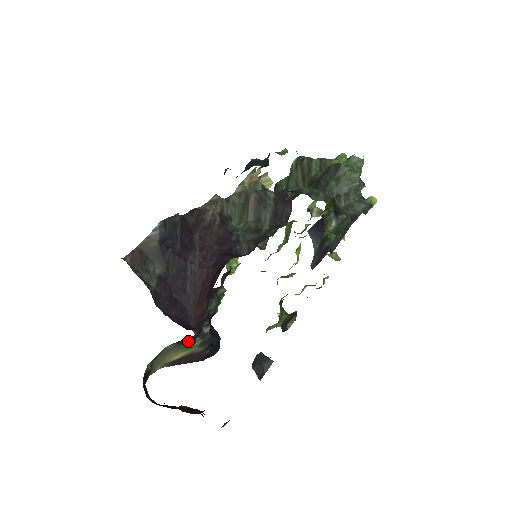
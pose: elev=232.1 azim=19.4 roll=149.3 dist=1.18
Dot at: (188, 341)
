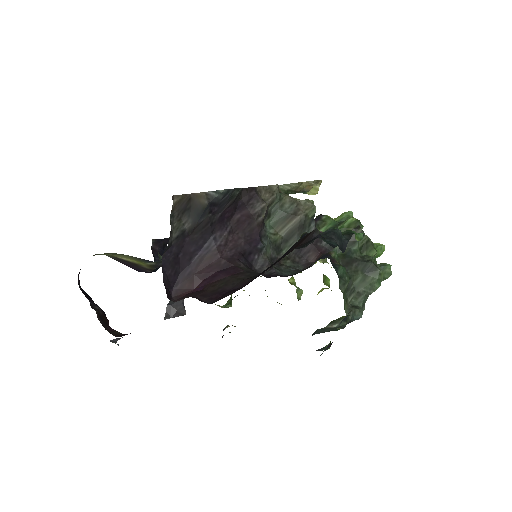
Dot at: (146, 260)
